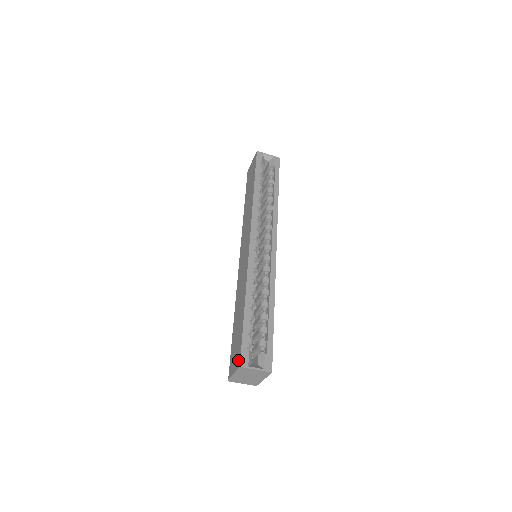
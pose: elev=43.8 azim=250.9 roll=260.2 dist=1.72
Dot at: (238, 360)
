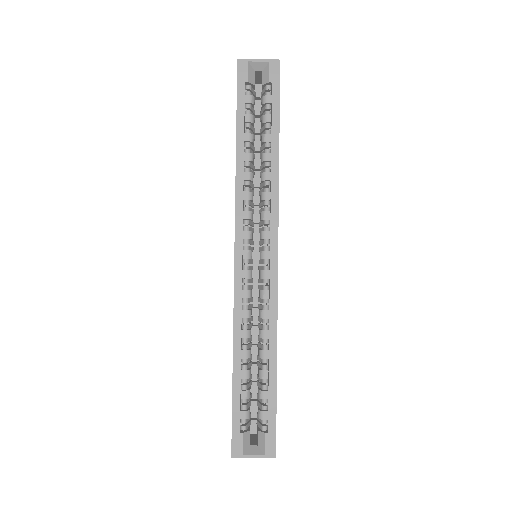
Dot at: occluded
